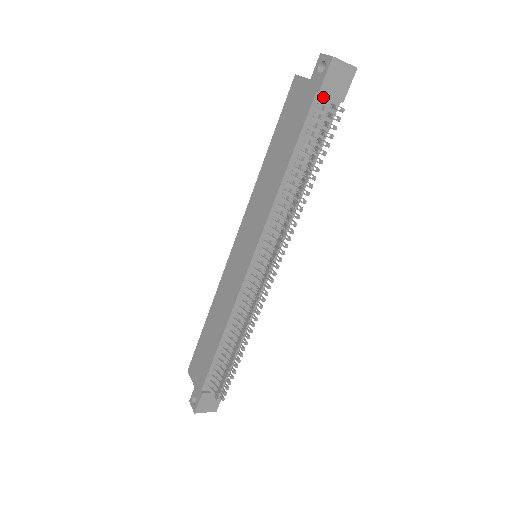
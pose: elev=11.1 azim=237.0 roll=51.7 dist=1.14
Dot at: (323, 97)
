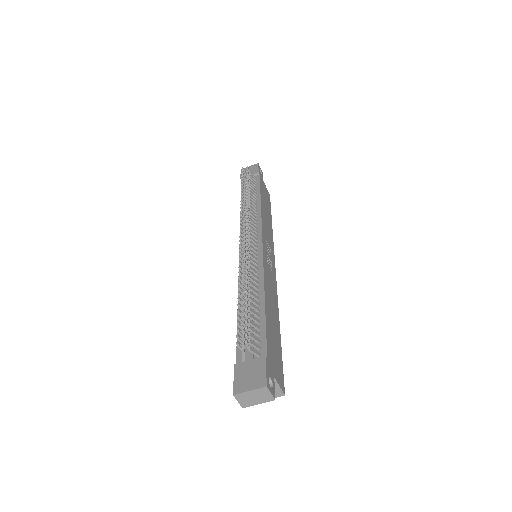
Dot at: occluded
